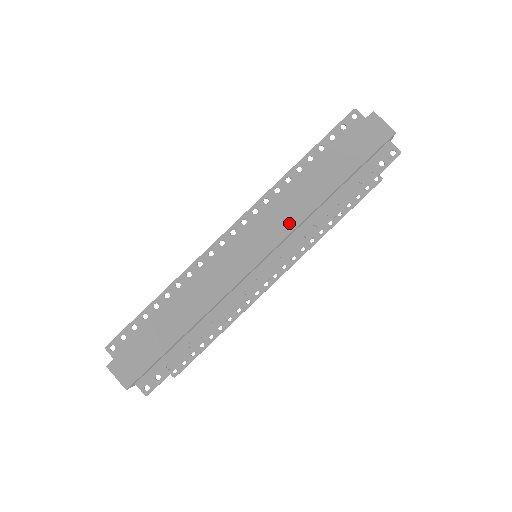
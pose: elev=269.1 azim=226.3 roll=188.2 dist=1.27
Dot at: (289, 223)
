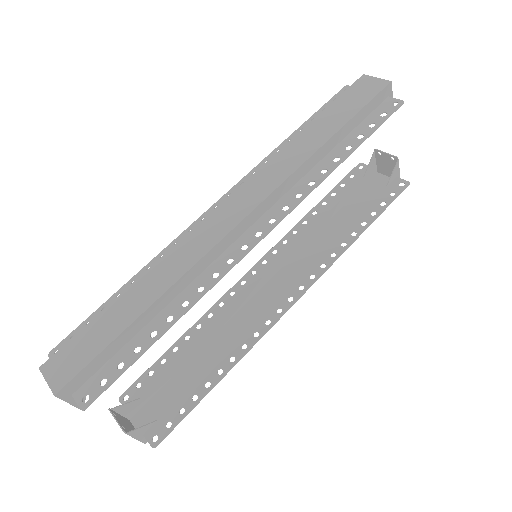
Dot at: (278, 177)
